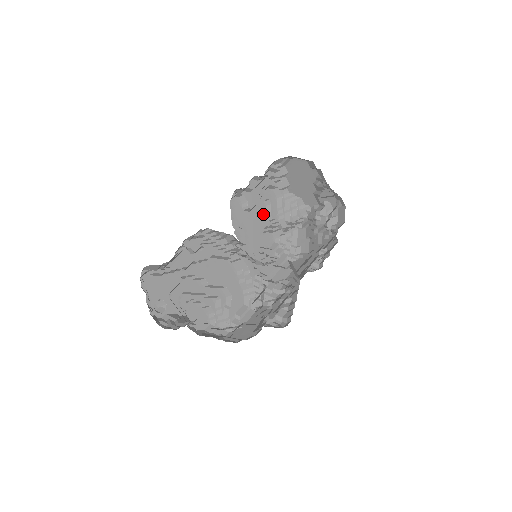
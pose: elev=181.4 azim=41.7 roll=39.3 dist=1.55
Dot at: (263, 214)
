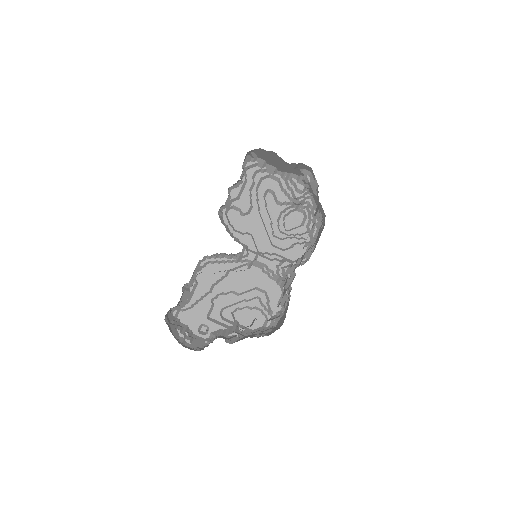
Dot at: (272, 203)
